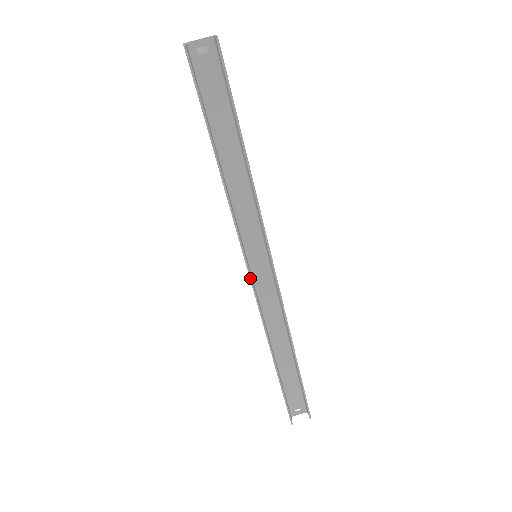
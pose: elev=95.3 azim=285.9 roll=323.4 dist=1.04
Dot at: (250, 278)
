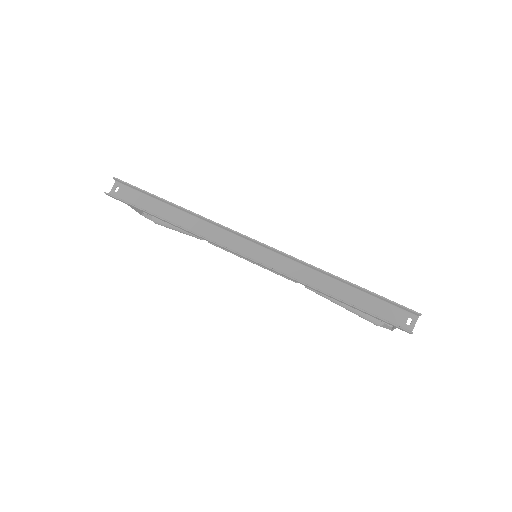
Dot at: (240, 255)
